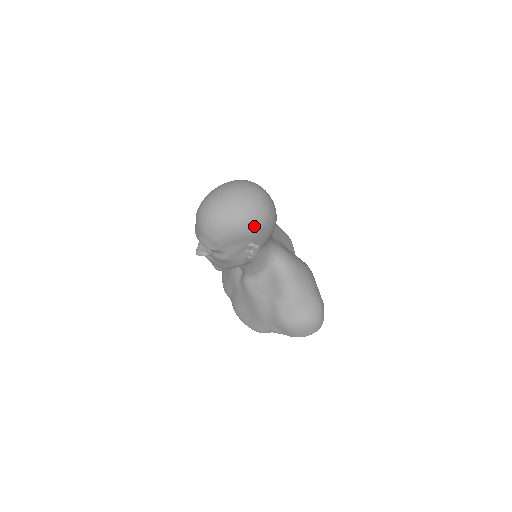
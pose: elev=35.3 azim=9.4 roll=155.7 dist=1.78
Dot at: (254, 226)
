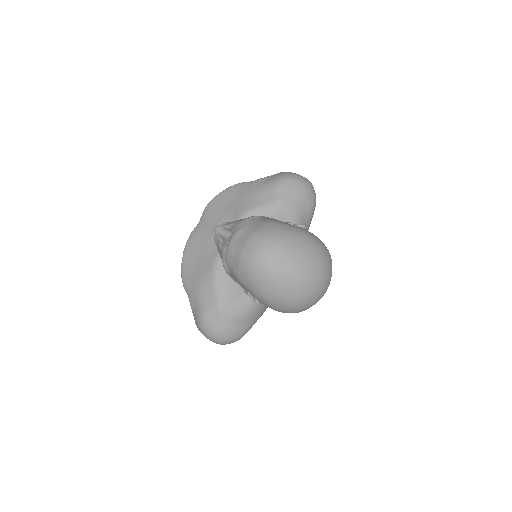
Dot at: (277, 310)
